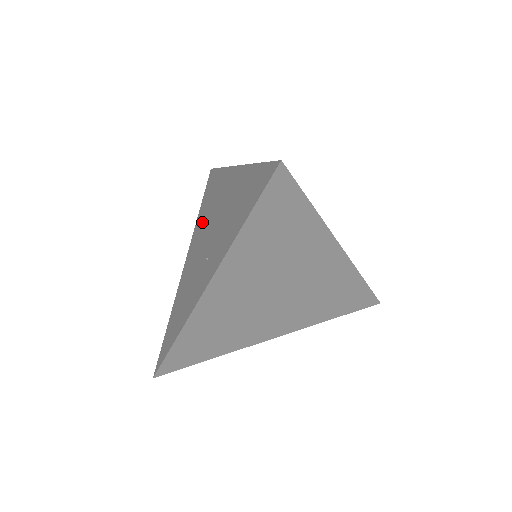
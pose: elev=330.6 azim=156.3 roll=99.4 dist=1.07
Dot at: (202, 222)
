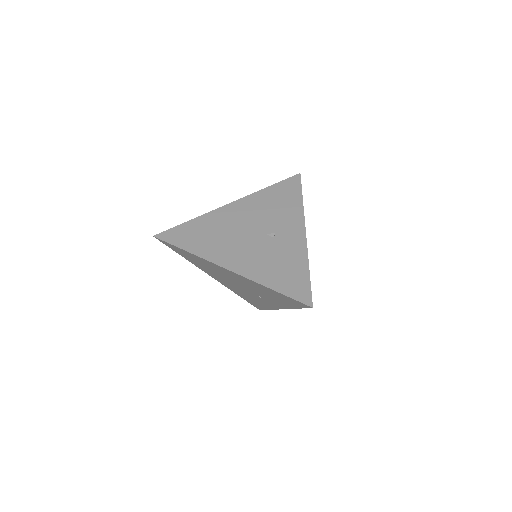
Dot at: (208, 270)
